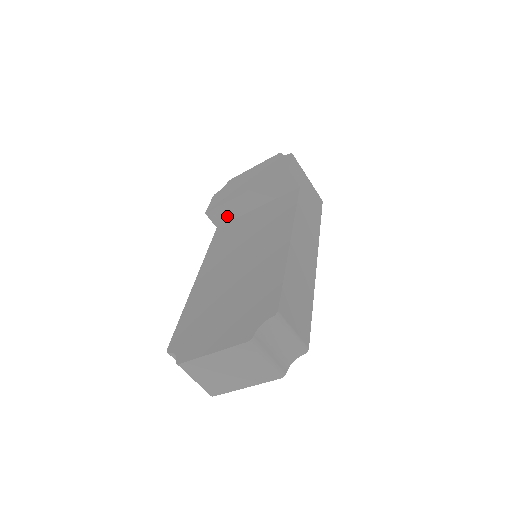
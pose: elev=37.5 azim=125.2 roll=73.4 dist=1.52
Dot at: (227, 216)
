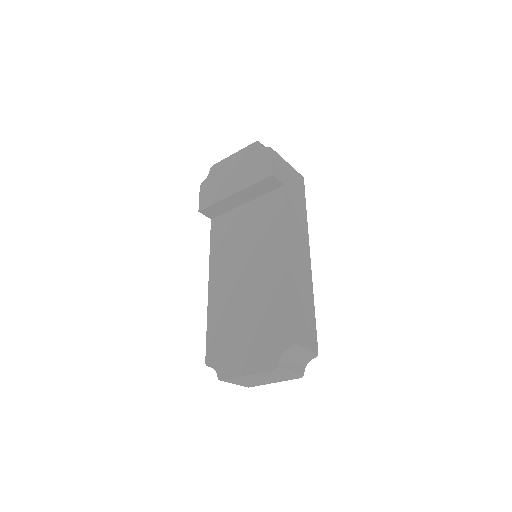
Dot at: (219, 211)
